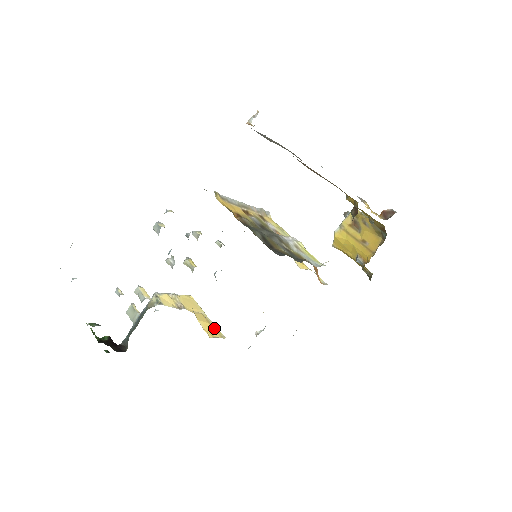
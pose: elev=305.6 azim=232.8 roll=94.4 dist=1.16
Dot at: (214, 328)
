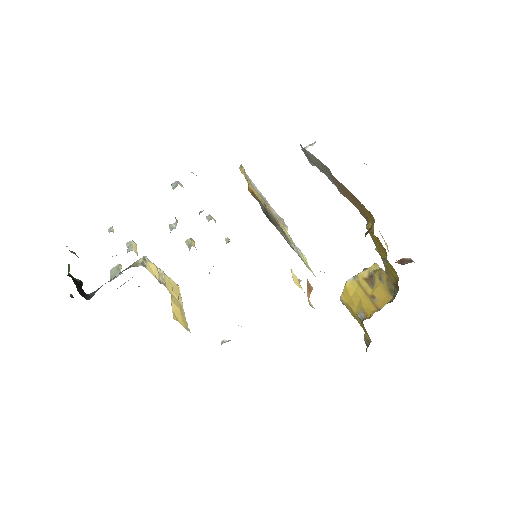
Dot at: (183, 318)
